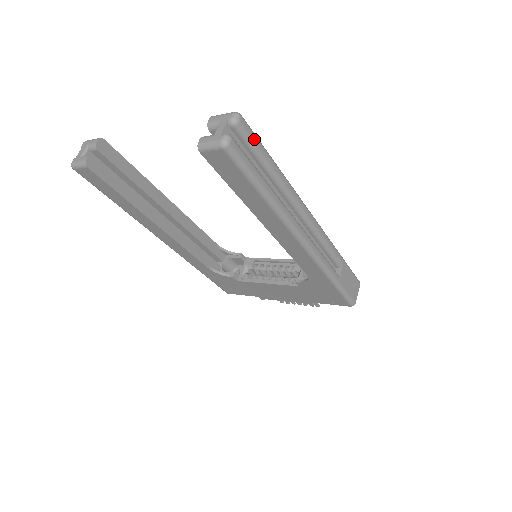
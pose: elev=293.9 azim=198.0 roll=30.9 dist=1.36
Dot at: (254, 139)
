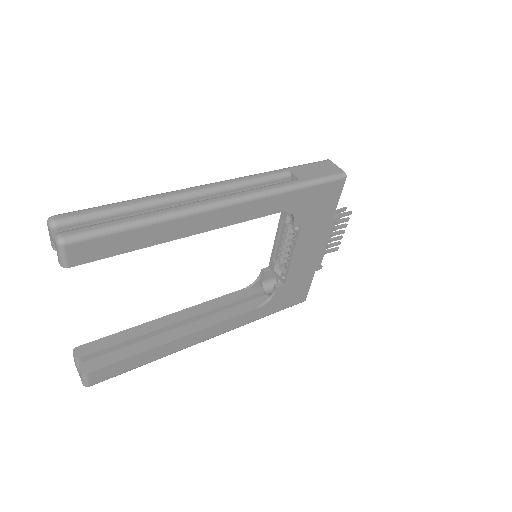
Dot at: (82, 213)
